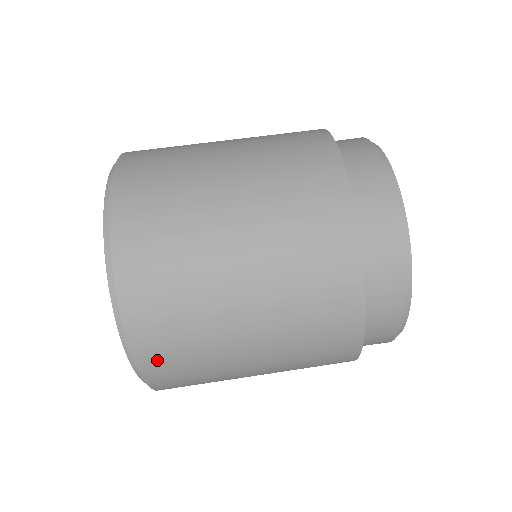
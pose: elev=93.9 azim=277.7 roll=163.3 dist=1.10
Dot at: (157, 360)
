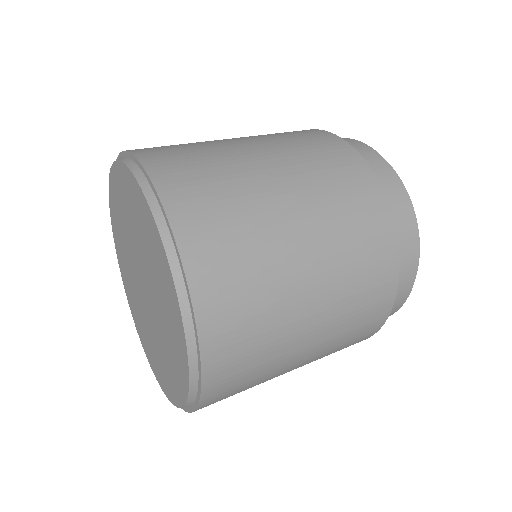
Dot at: (205, 252)
